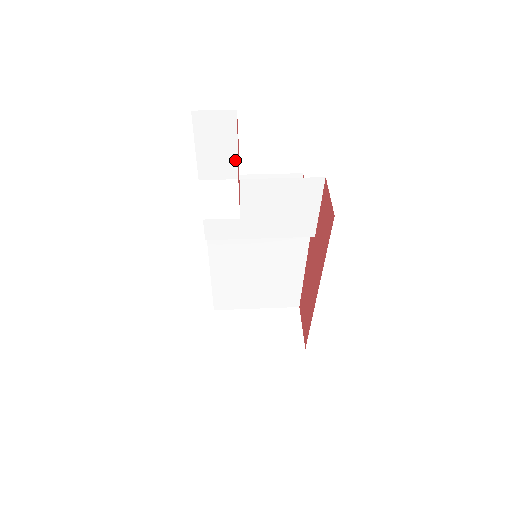
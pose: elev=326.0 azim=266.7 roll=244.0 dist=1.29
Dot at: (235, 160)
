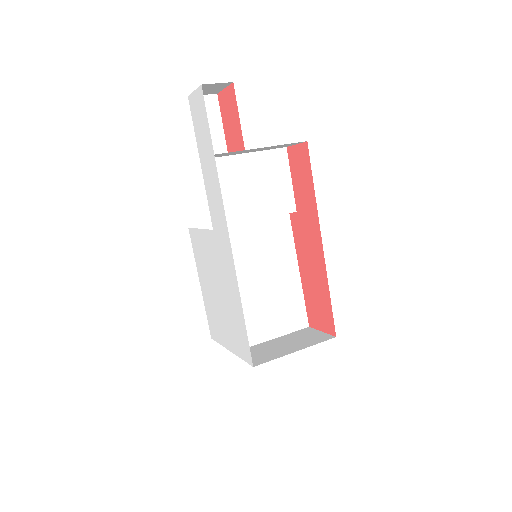
Dot at: (223, 137)
